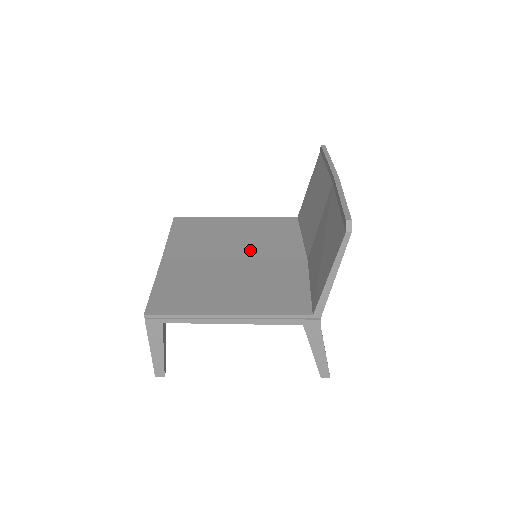
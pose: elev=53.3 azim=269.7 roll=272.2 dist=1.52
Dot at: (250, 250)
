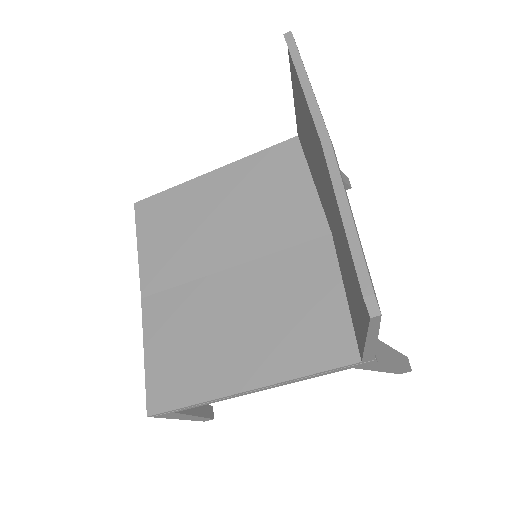
Dot at: (246, 239)
